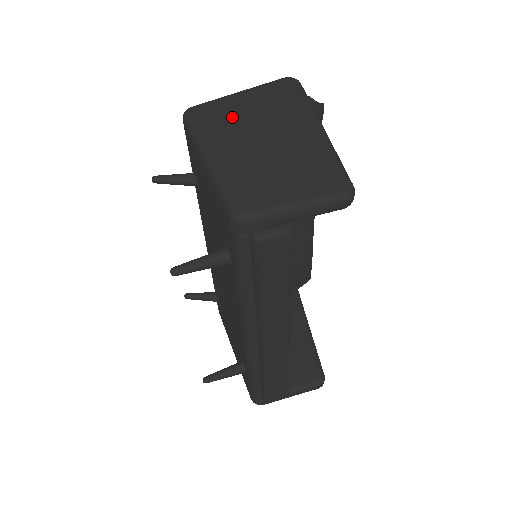
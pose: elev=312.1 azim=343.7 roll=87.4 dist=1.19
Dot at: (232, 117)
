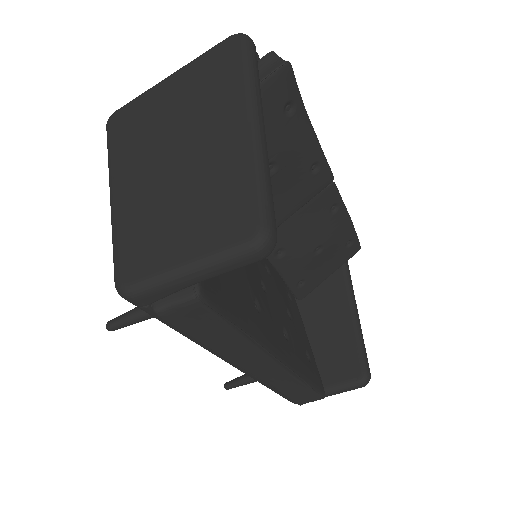
Dot at: (152, 122)
